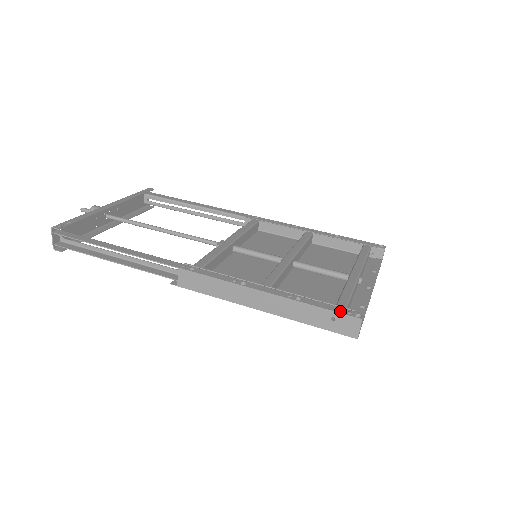
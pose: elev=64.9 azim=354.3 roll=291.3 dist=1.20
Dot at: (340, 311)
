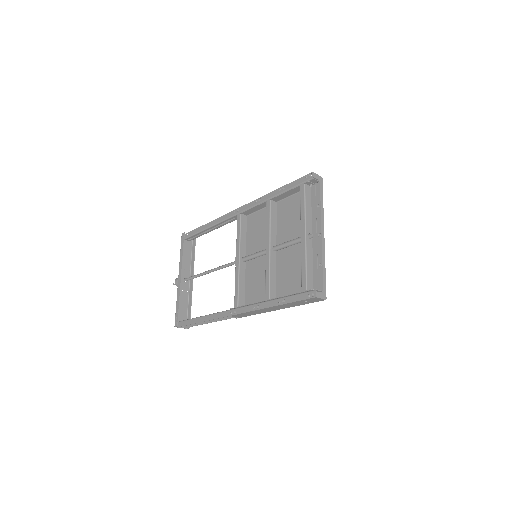
Dot at: (304, 298)
